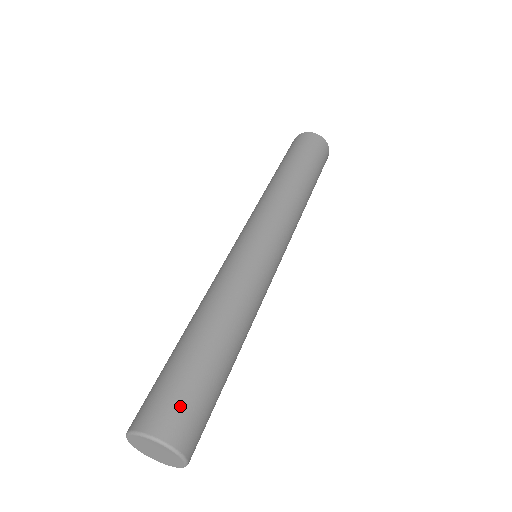
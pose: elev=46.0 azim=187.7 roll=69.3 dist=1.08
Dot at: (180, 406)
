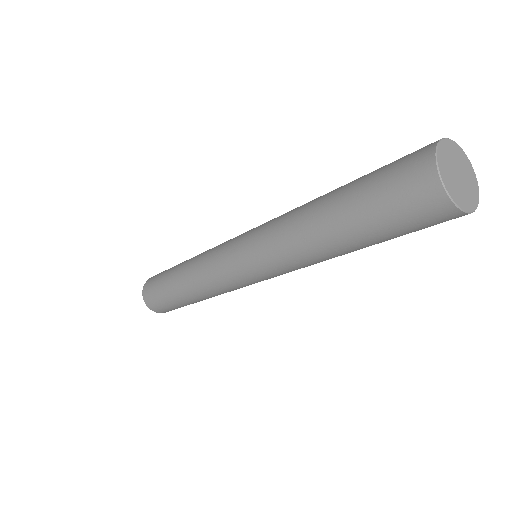
Dot at: (155, 301)
